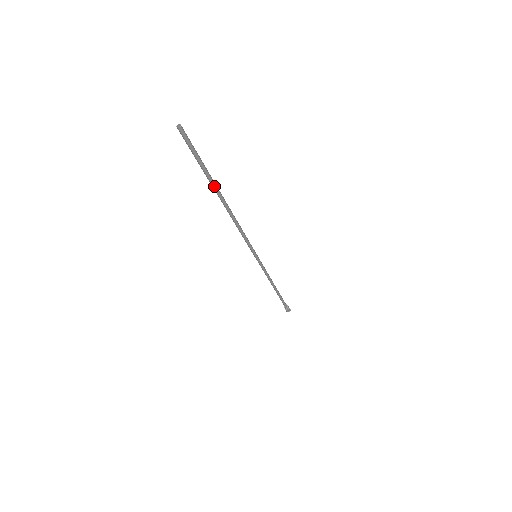
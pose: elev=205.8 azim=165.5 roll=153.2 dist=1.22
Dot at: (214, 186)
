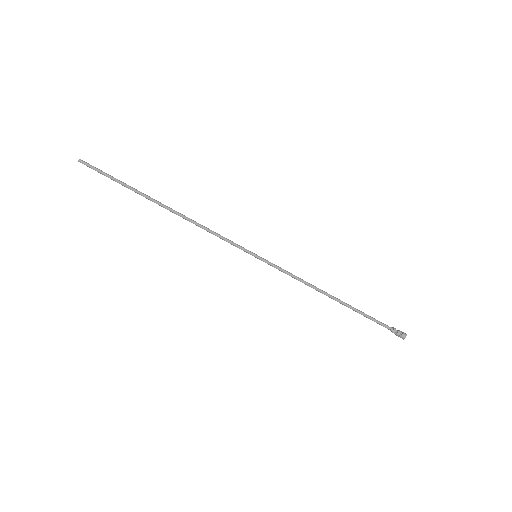
Dot at: (140, 194)
